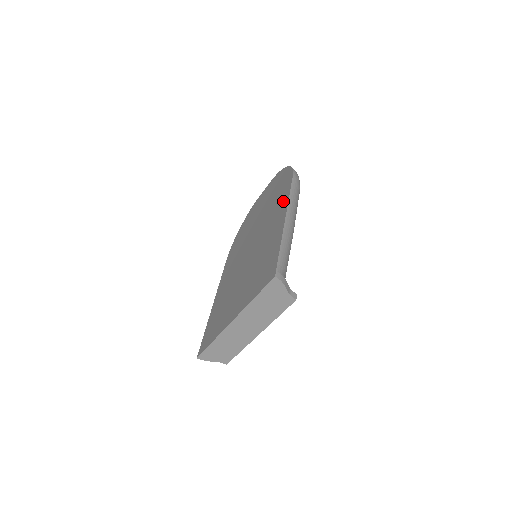
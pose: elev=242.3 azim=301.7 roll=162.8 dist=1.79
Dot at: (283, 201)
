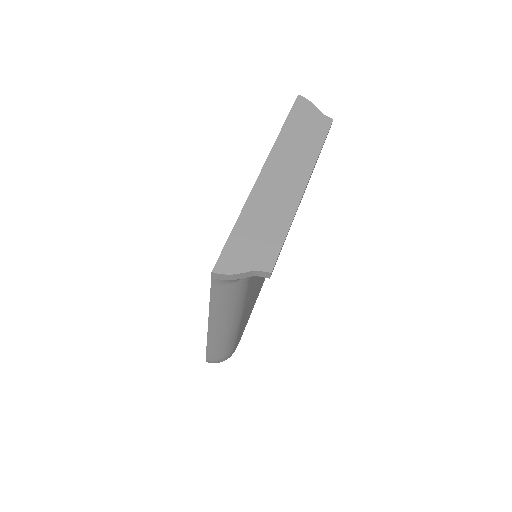
Dot at: occluded
